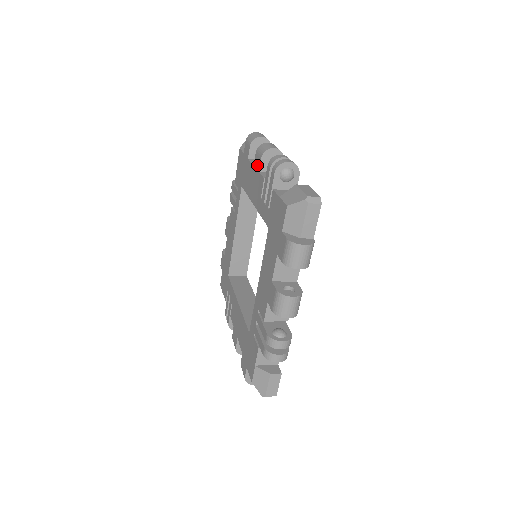
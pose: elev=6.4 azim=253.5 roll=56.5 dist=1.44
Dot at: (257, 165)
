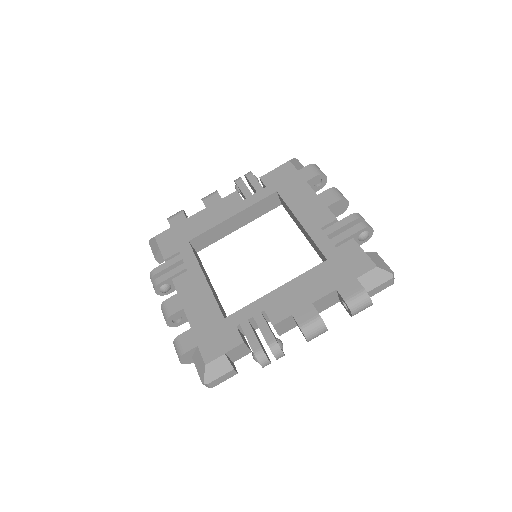
Dot at: (327, 200)
